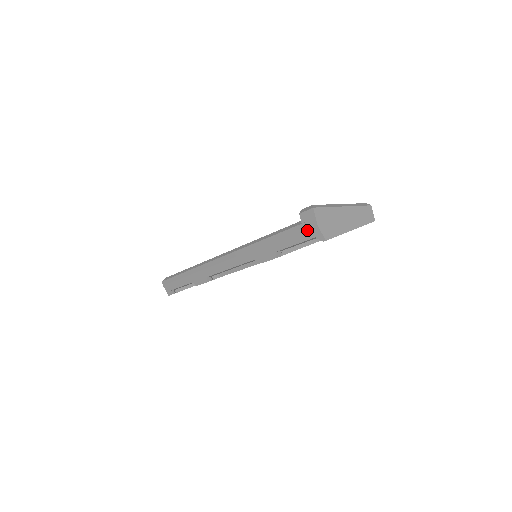
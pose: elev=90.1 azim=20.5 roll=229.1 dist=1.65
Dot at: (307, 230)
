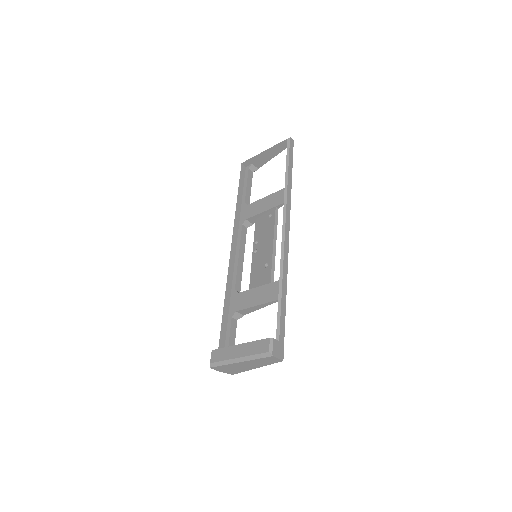
Dot at: occluded
